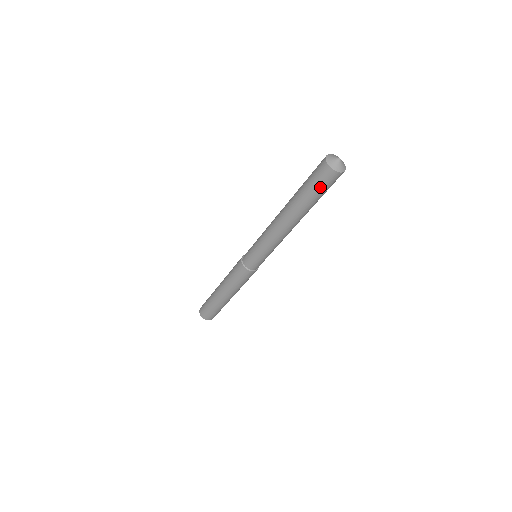
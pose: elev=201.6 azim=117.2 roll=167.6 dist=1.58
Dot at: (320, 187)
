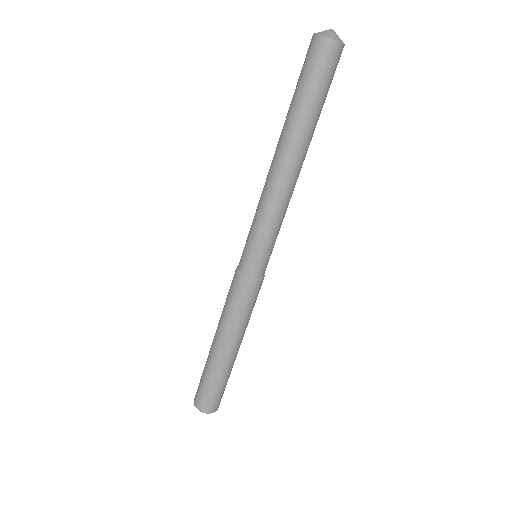
Dot at: (313, 75)
